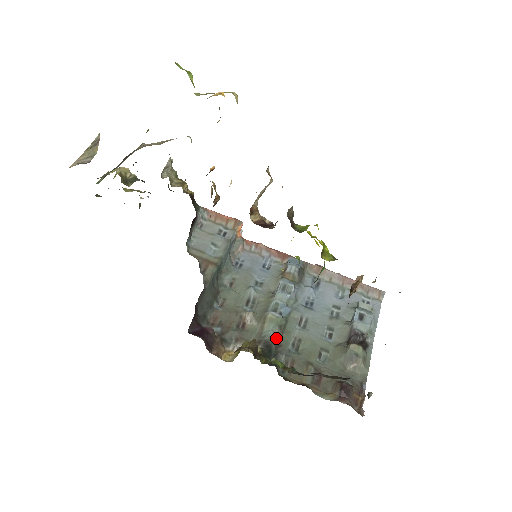
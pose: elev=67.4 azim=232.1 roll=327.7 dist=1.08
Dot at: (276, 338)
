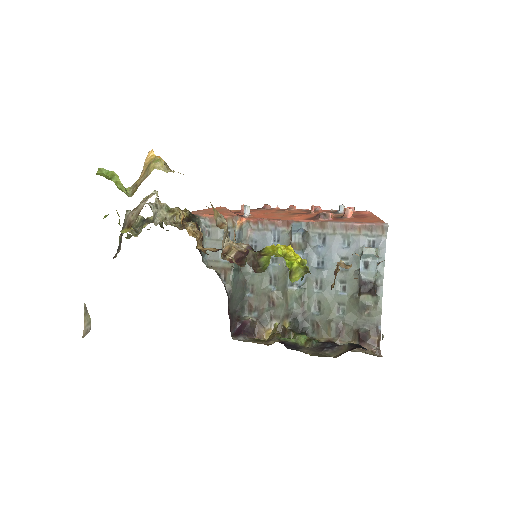
Dot at: (300, 307)
